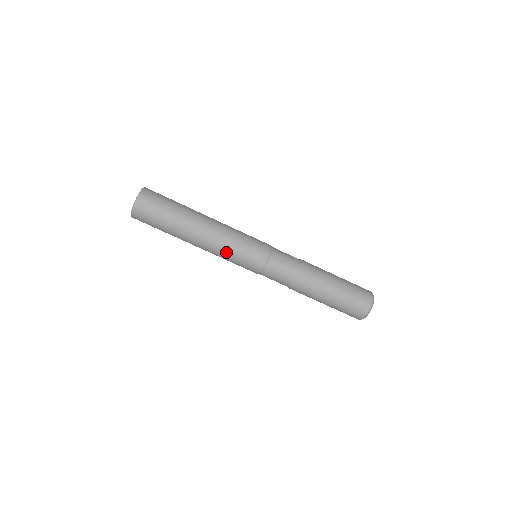
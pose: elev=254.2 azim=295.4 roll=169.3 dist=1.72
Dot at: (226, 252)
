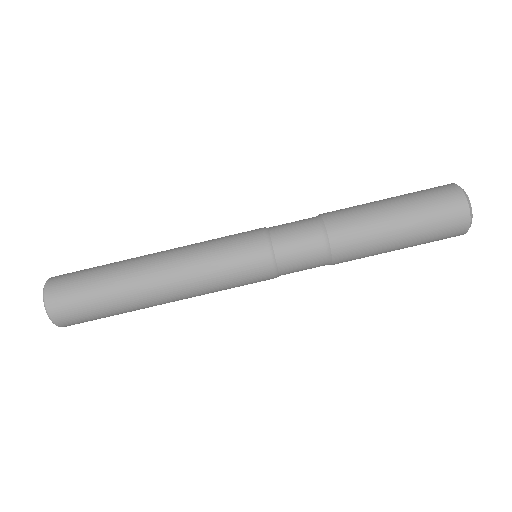
Dot at: (203, 253)
